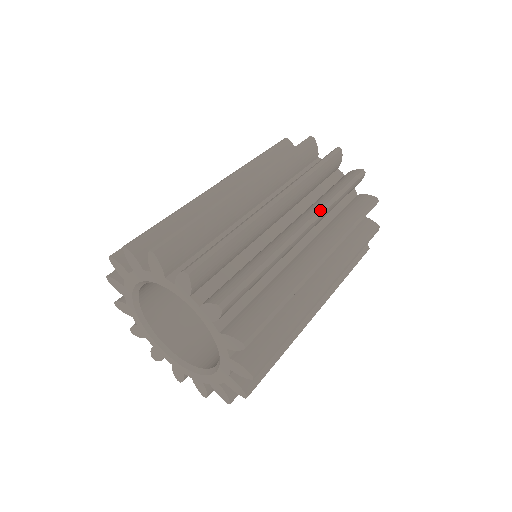
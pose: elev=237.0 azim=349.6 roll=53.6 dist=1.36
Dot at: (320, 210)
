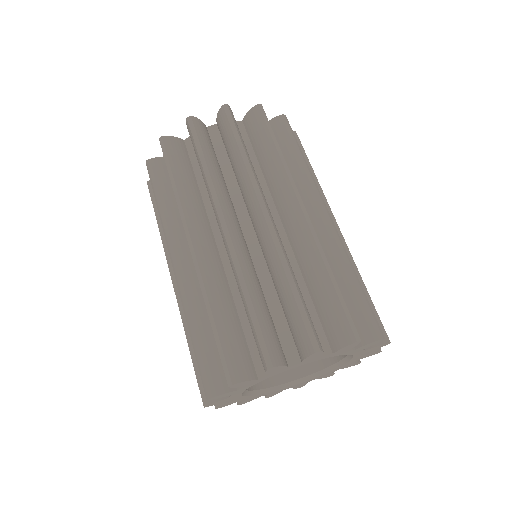
Dot at: (290, 181)
